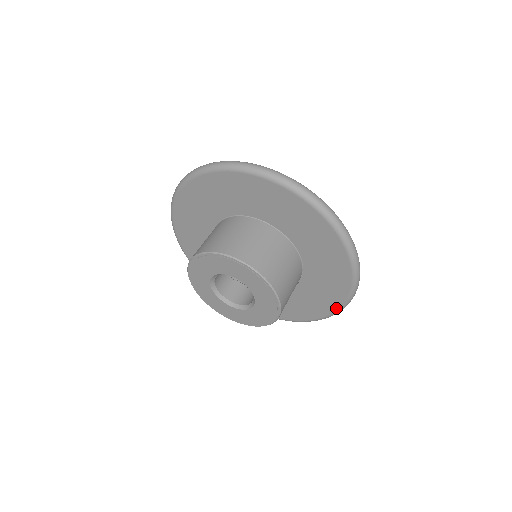
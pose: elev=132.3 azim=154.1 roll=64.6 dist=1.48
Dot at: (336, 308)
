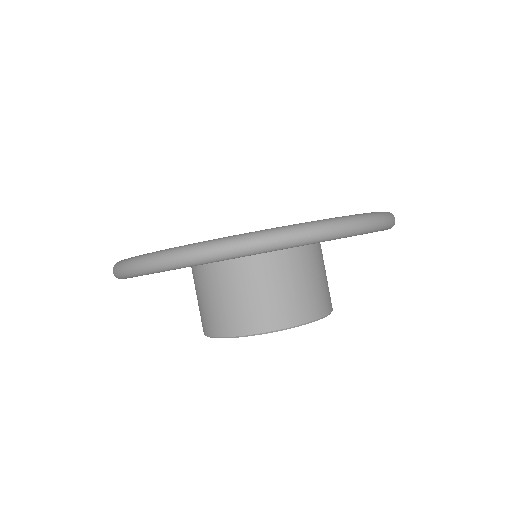
Dot at: occluded
